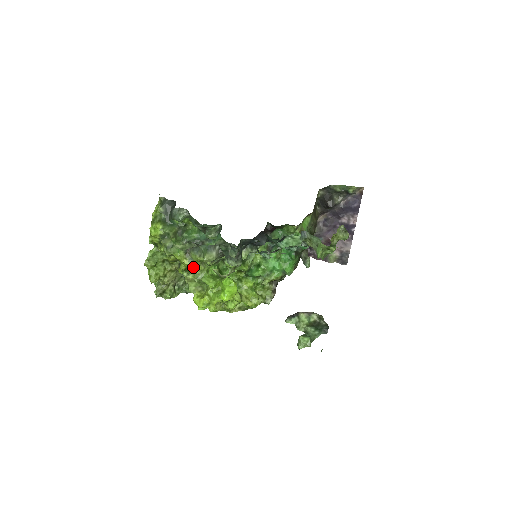
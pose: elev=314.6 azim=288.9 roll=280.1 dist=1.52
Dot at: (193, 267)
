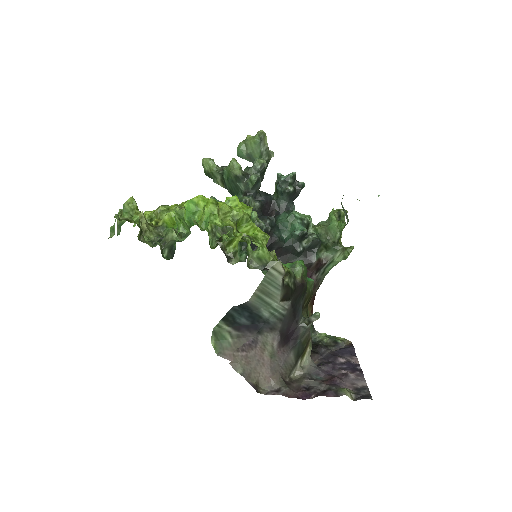
Dot at: occluded
